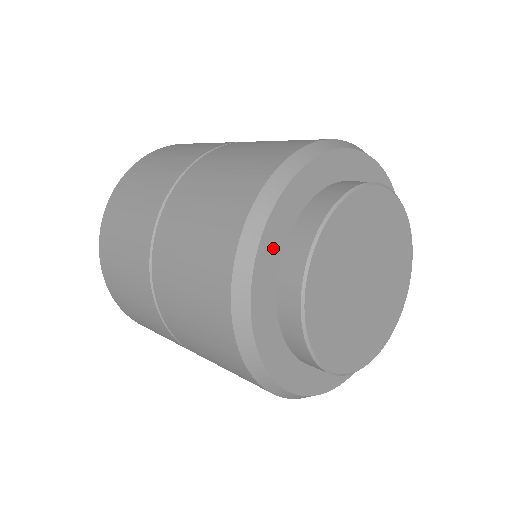
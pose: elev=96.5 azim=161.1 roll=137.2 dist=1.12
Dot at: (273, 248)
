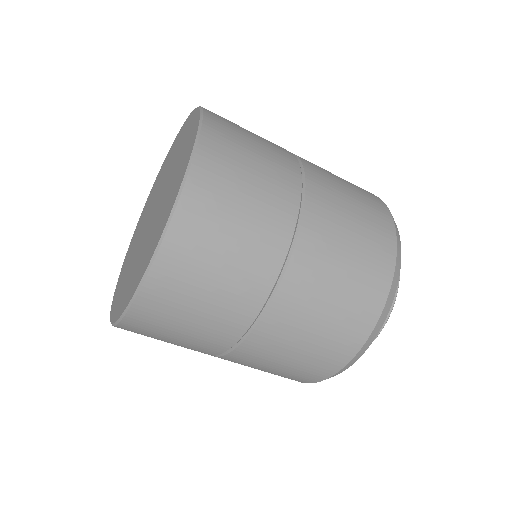
Dot at: occluded
